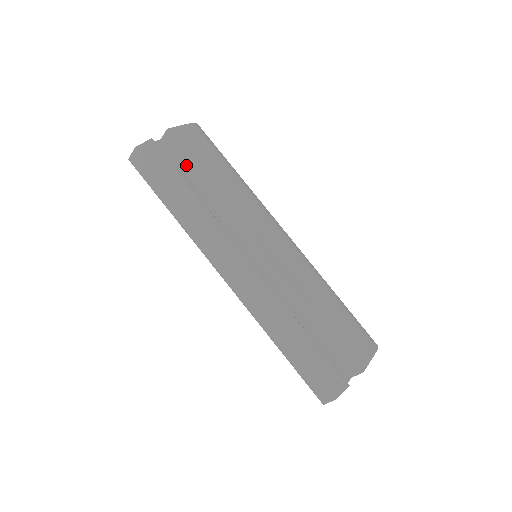
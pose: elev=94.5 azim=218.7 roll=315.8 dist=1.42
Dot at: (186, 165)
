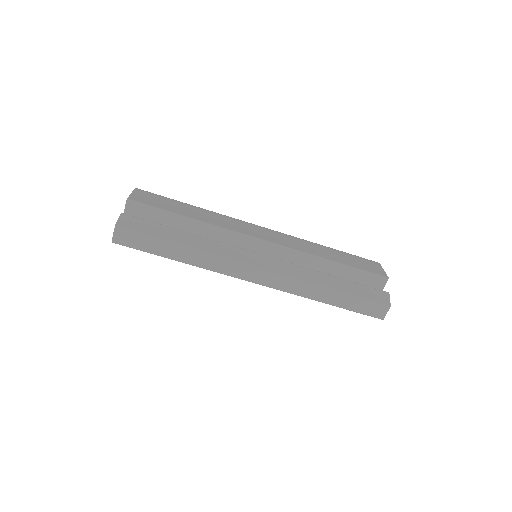
Dot at: (160, 219)
